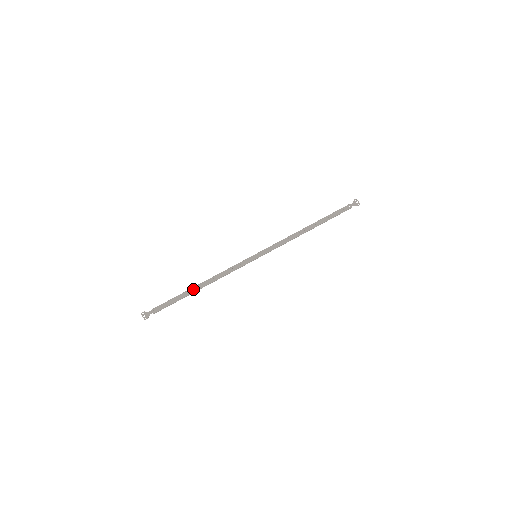
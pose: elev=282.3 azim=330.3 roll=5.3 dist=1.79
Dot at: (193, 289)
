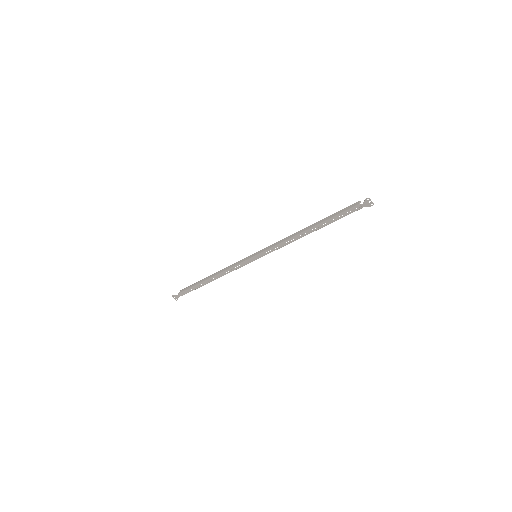
Dot at: (205, 282)
